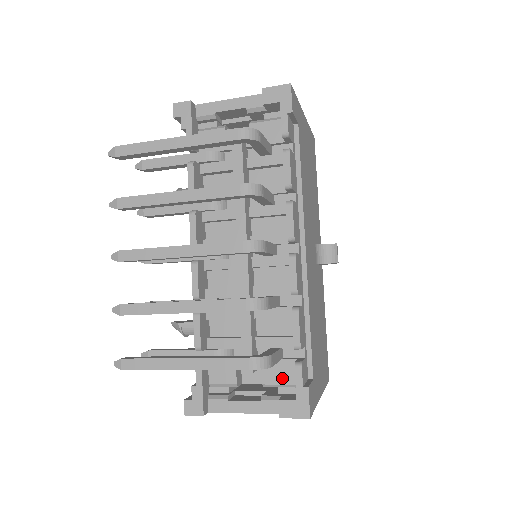
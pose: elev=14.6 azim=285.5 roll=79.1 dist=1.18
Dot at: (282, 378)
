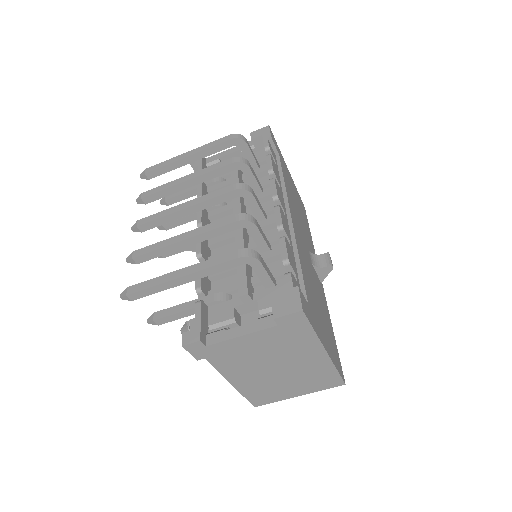
Dot at: (276, 300)
